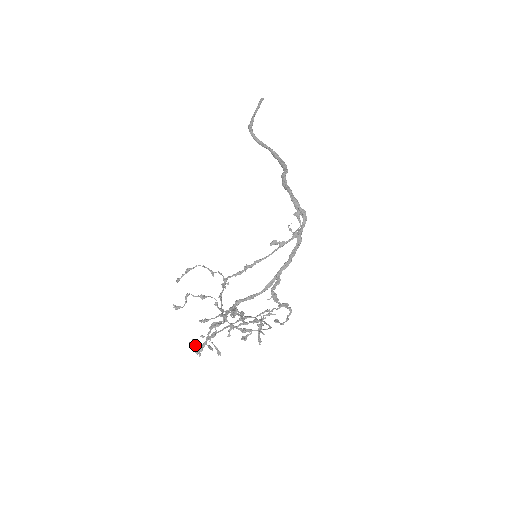
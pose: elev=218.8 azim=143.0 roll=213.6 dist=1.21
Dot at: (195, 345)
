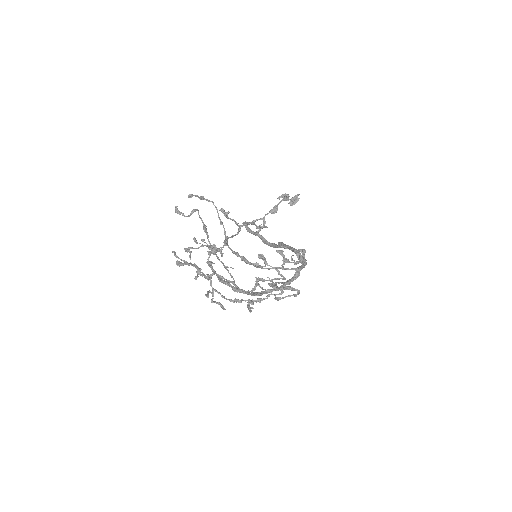
Dot at: occluded
